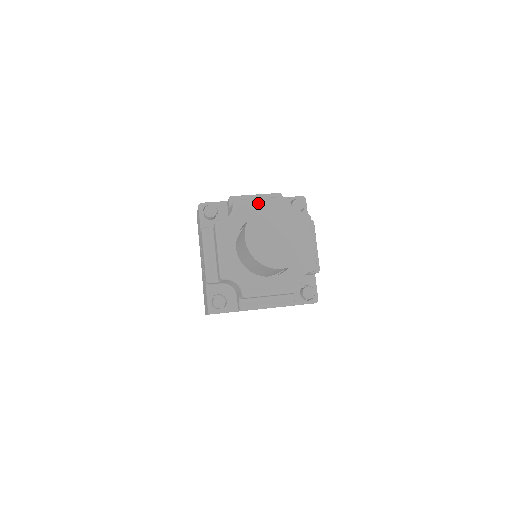
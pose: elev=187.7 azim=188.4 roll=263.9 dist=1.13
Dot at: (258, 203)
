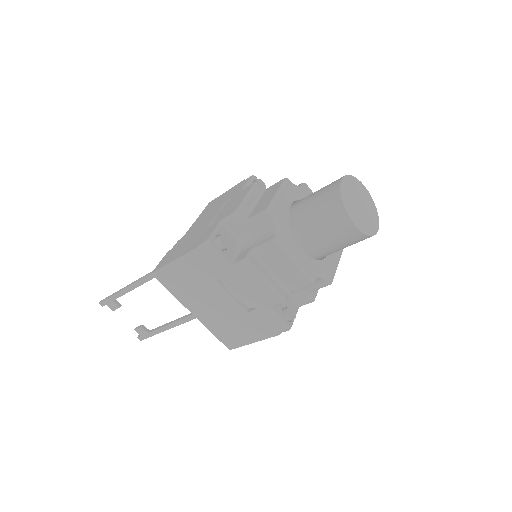
Dot at: occluded
